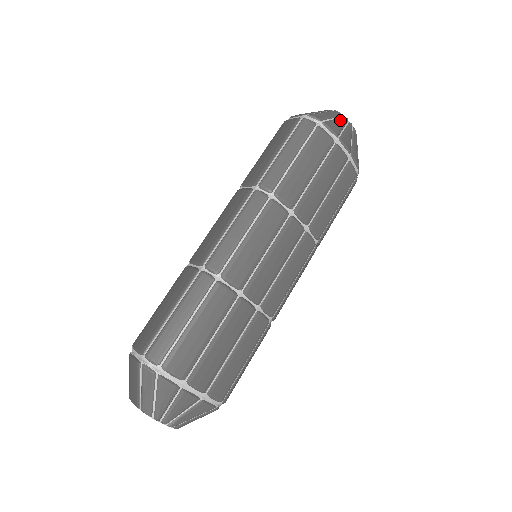
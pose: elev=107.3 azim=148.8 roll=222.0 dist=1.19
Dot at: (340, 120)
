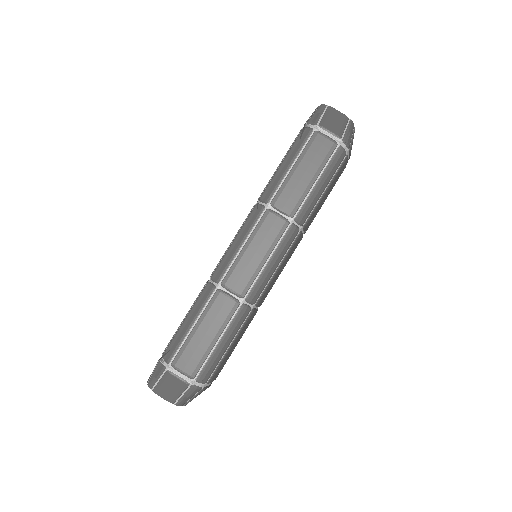
Dot at: occluded
